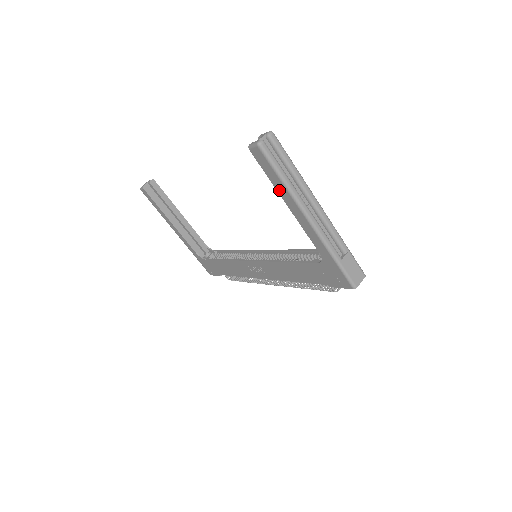
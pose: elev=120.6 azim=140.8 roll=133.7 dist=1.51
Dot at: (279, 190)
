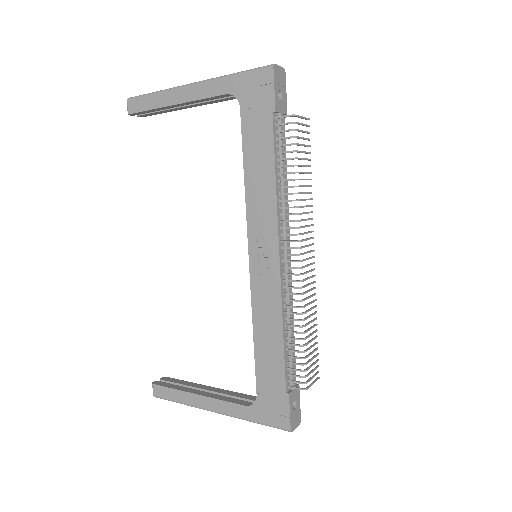
Dot at: (161, 104)
